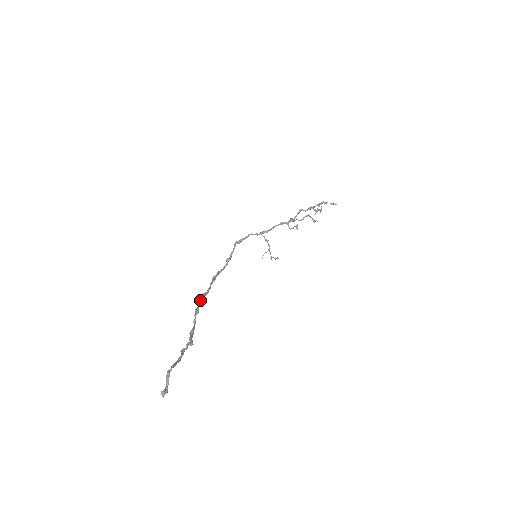
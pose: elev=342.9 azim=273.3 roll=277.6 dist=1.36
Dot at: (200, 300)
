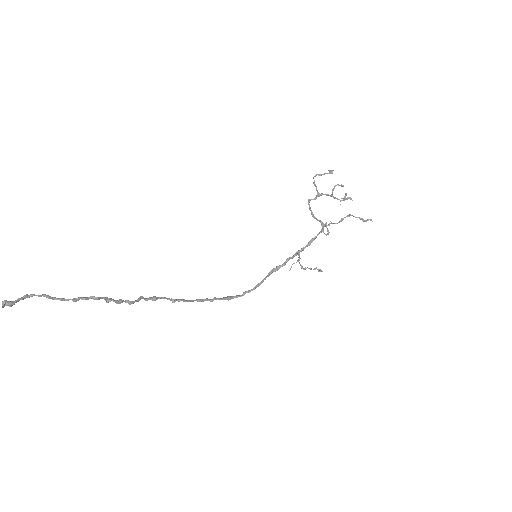
Dot at: (175, 299)
